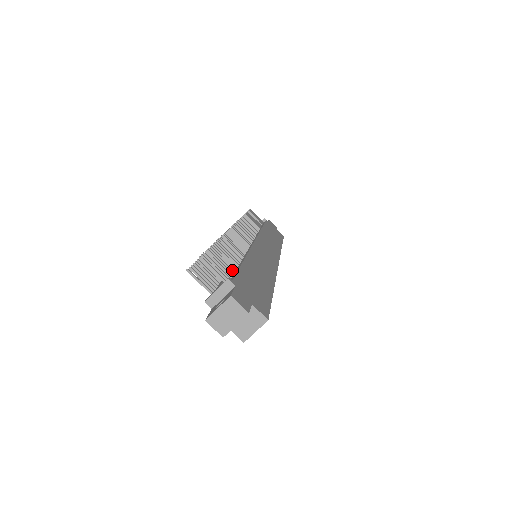
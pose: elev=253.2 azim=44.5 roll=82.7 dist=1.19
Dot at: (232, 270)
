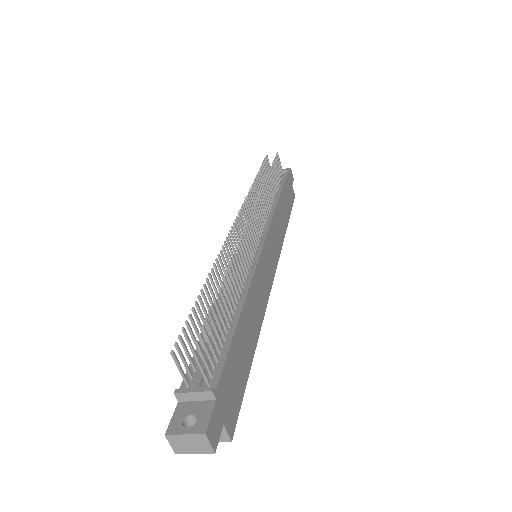
Dot at: (222, 343)
